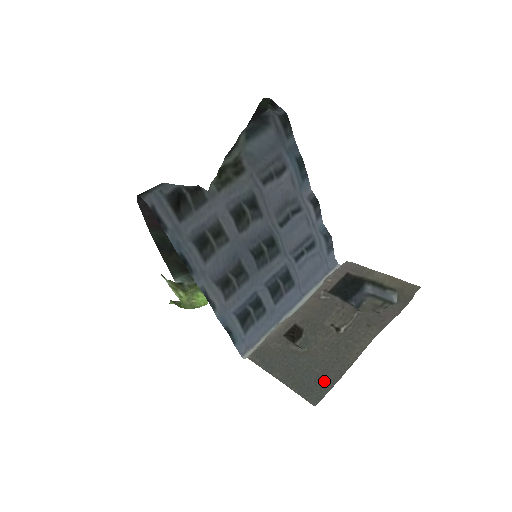
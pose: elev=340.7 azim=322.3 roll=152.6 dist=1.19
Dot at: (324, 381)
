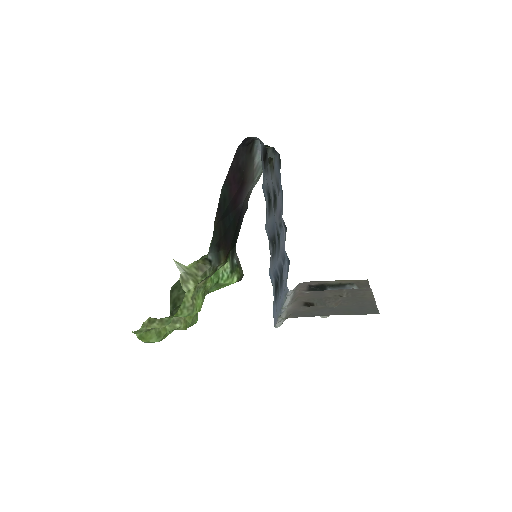
Dot at: (368, 308)
